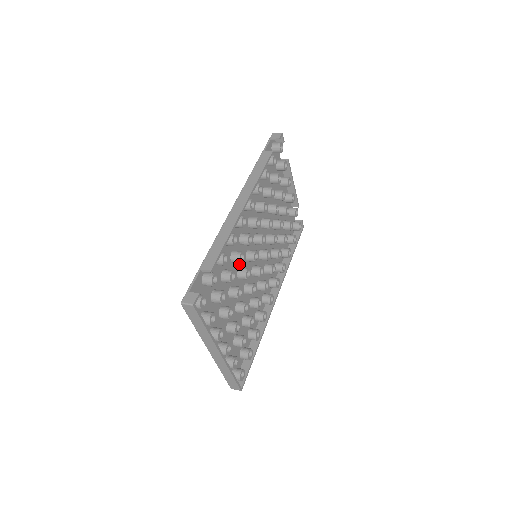
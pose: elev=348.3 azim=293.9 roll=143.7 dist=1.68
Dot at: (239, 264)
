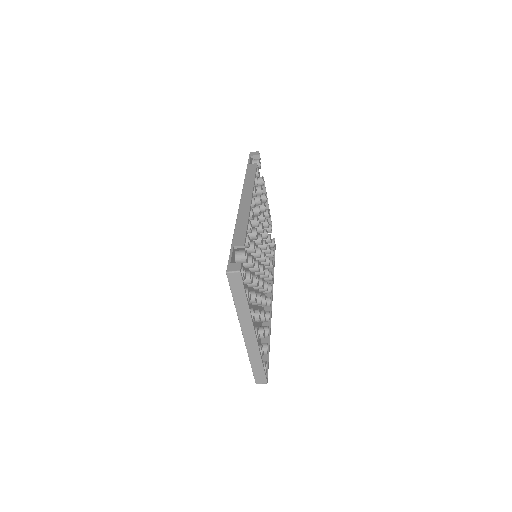
Dot at: occluded
